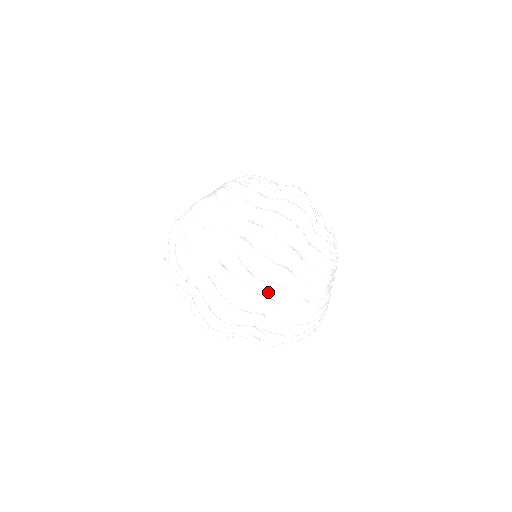
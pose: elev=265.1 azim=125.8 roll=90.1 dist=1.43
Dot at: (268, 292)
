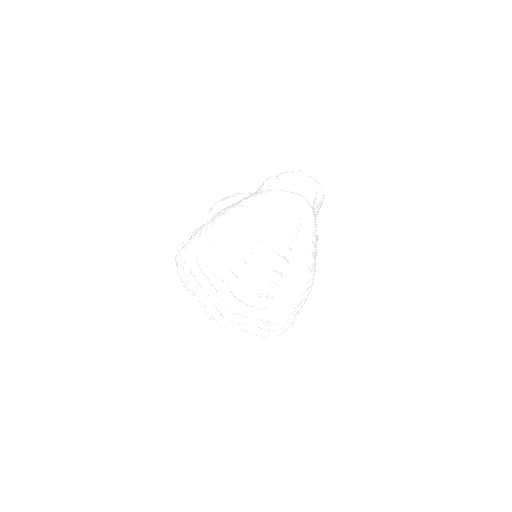
Dot at: occluded
